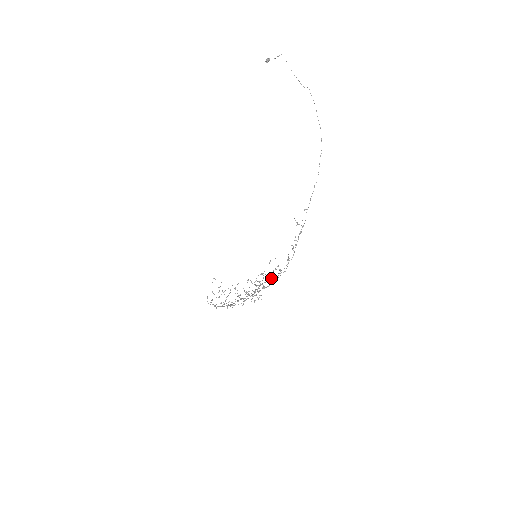
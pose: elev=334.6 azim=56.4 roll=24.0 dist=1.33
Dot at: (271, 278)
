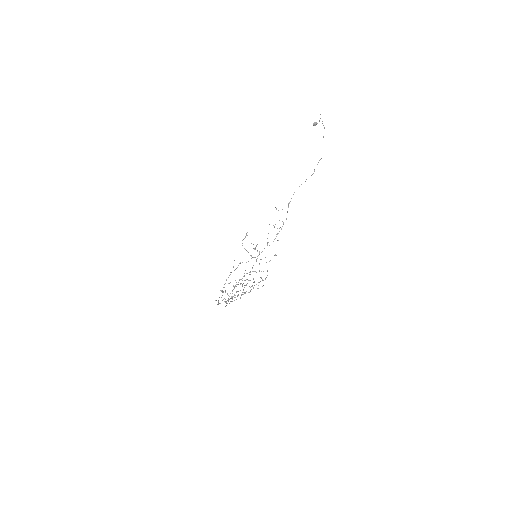
Dot at: (259, 270)
